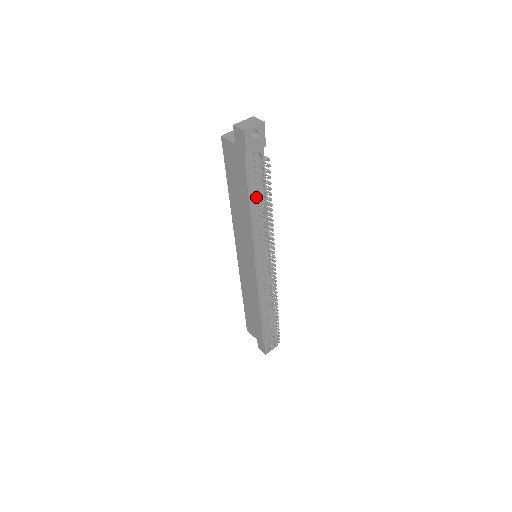
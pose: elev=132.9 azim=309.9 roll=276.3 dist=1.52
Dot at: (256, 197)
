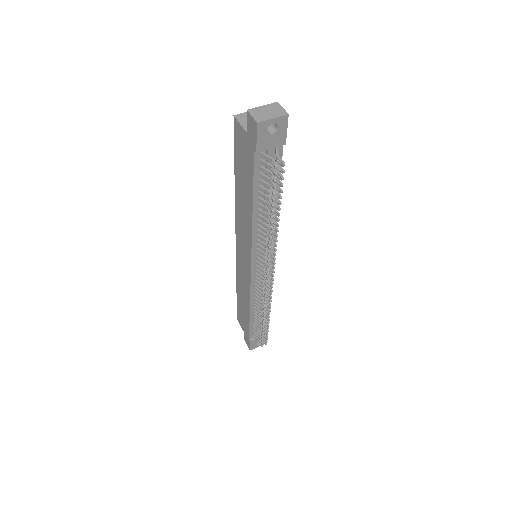
Dot at: (262, 200)
